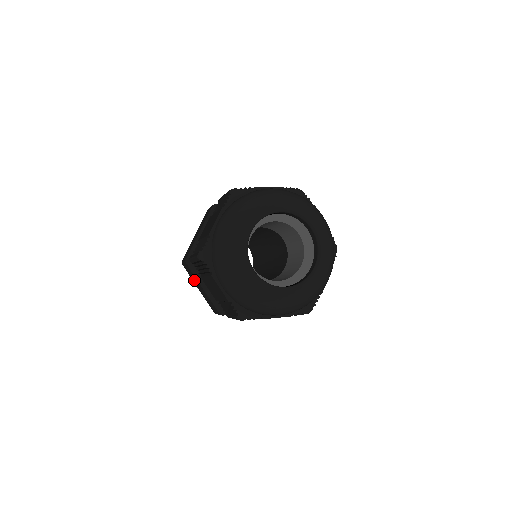
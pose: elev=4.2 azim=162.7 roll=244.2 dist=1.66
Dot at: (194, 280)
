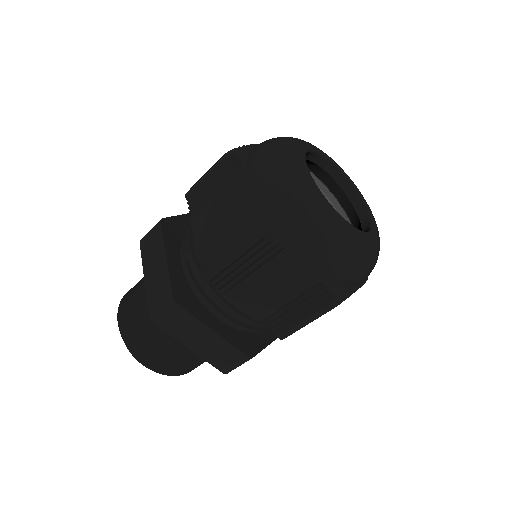
Dot at: (185, 333)
